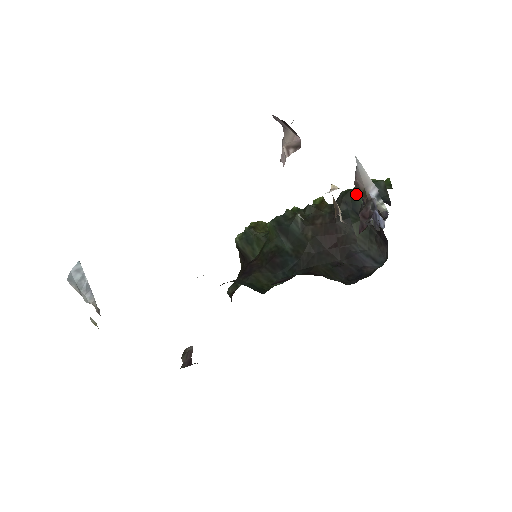
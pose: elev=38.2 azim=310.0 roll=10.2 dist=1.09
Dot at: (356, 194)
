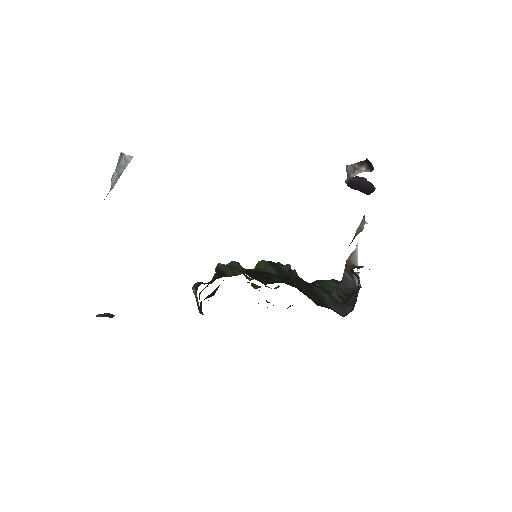
Dot at: (331, 282)
